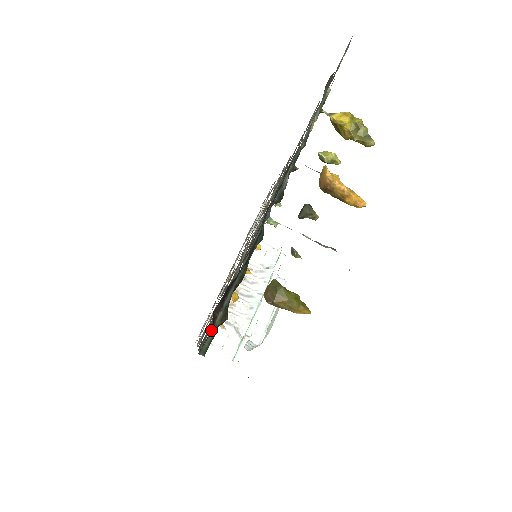
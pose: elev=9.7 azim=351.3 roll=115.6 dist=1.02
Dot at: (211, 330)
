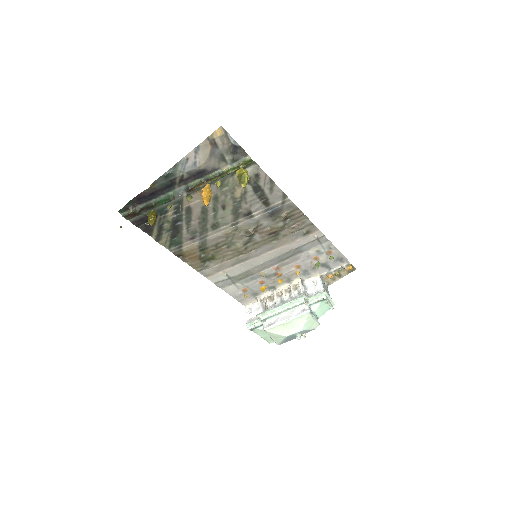
Dot at: (129, 211)
